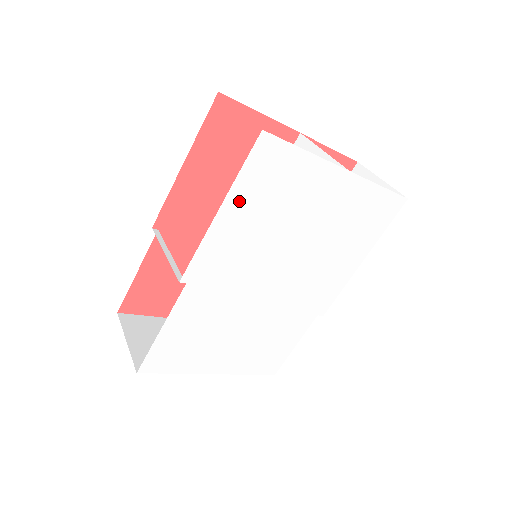
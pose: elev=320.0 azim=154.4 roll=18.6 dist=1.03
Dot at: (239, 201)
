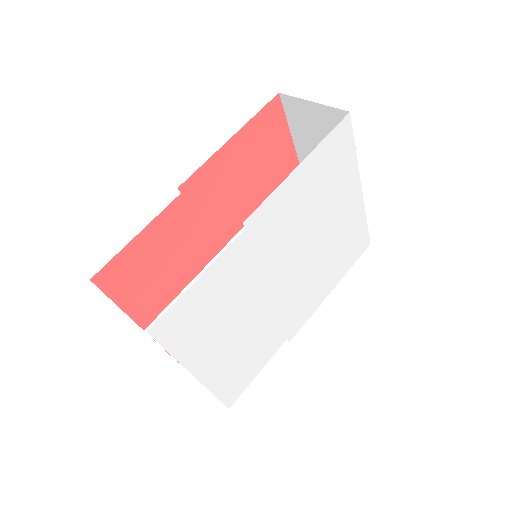
Dot at: (312, 165)
